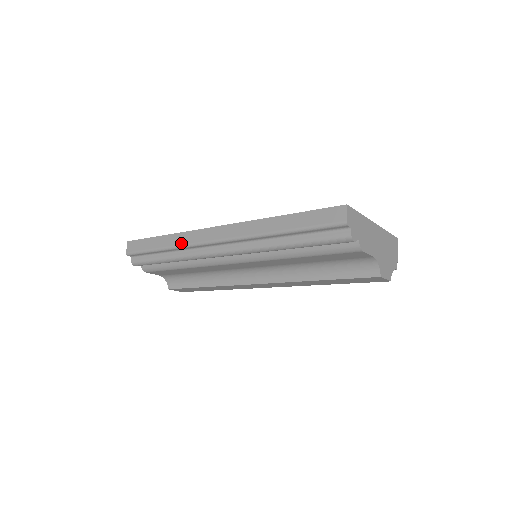
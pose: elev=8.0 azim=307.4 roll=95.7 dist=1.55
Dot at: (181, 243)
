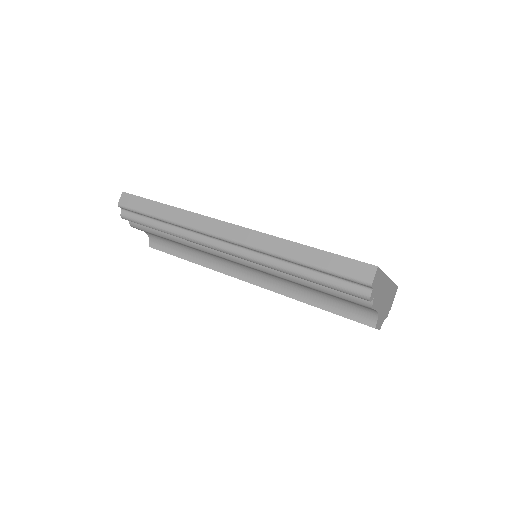
Dot at: (185, 223)
